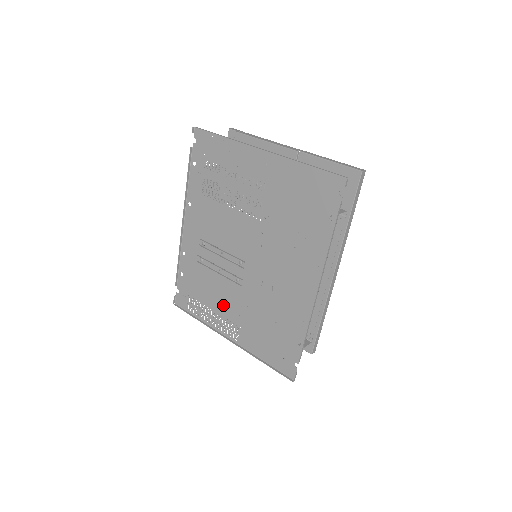
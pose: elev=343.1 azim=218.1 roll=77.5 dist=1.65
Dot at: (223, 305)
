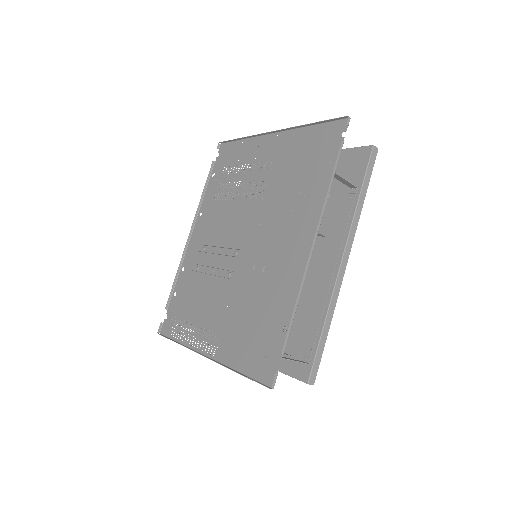
Dot at: (208, 313)
